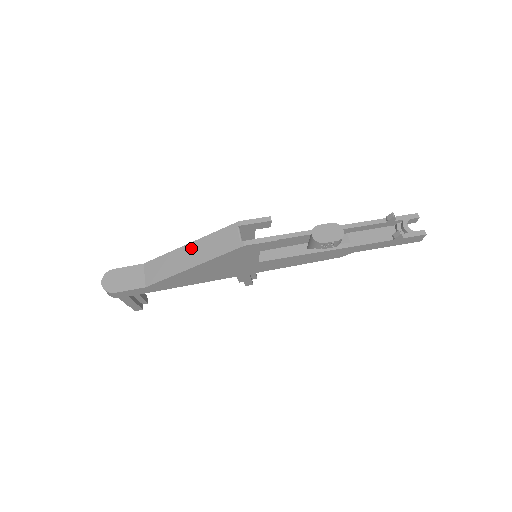
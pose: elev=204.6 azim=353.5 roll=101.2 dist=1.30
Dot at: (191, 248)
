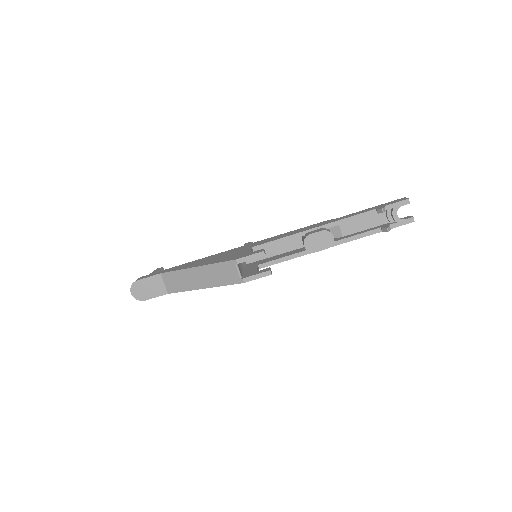
Dot at: (198, 272)
